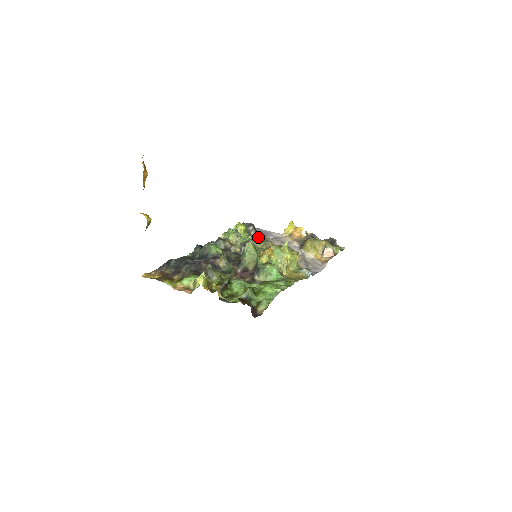
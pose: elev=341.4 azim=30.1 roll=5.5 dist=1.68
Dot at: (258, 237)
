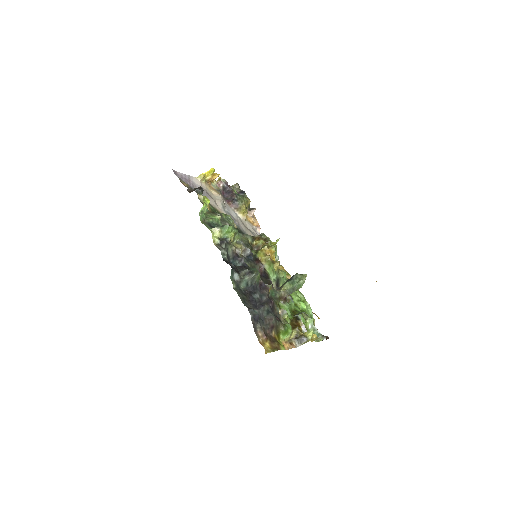
Dot at: occluded
